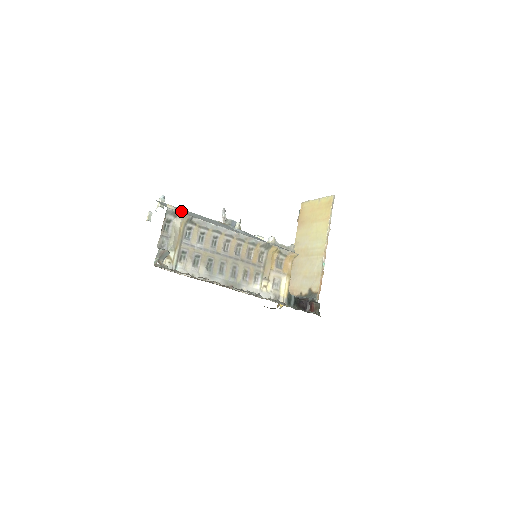
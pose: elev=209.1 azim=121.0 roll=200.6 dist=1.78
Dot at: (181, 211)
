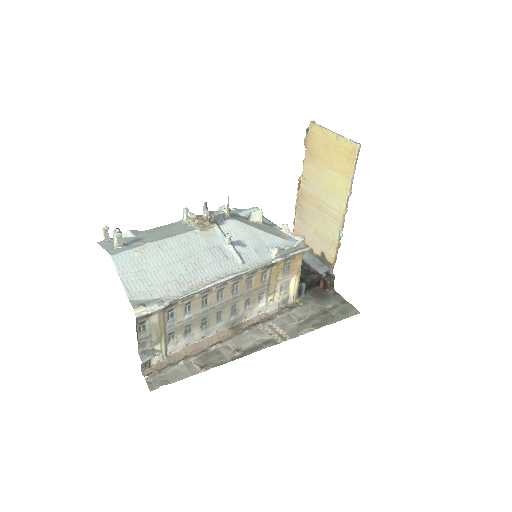
Dot at: (155, 307)
